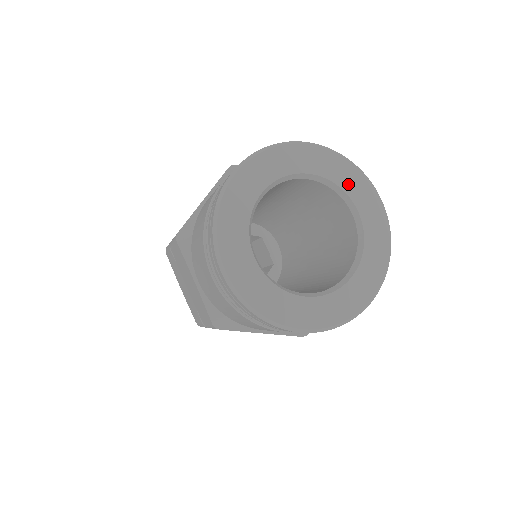
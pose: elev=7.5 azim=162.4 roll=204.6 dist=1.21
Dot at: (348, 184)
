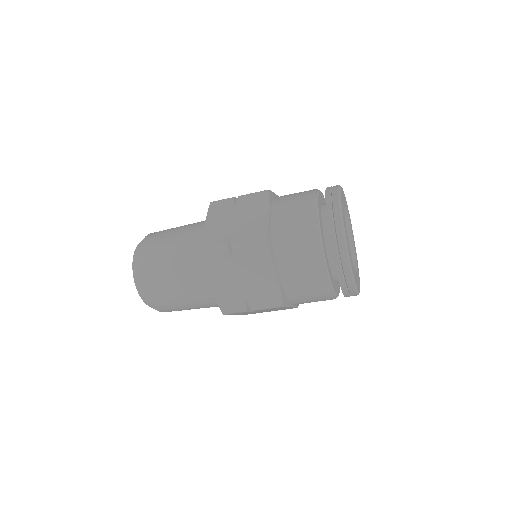
Dot at: occluded
